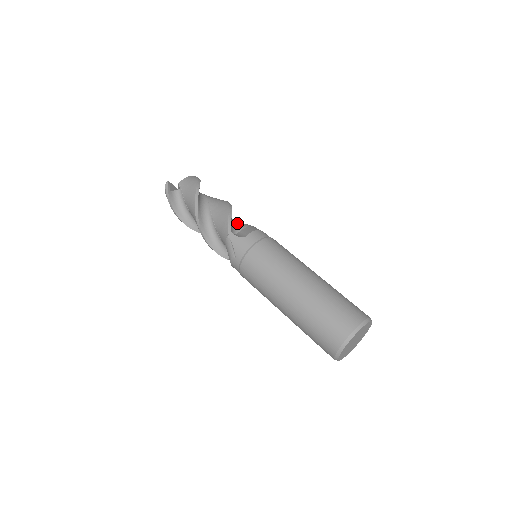
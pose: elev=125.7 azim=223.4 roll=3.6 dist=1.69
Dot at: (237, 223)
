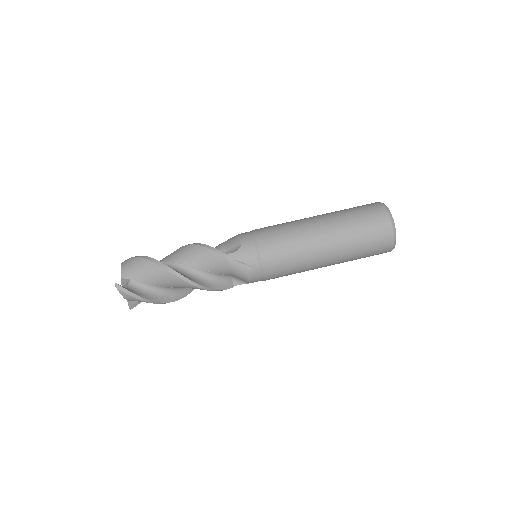
Dot at: occluded
